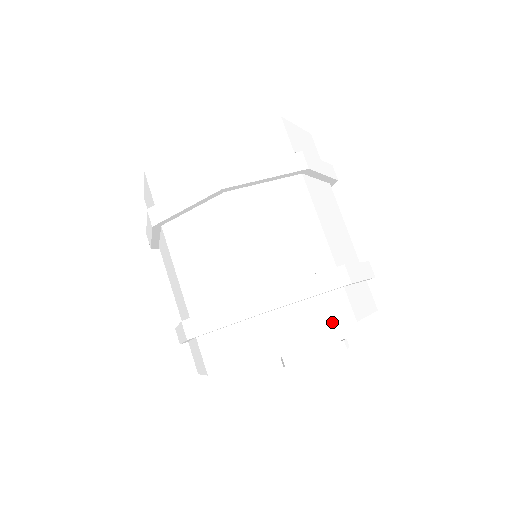
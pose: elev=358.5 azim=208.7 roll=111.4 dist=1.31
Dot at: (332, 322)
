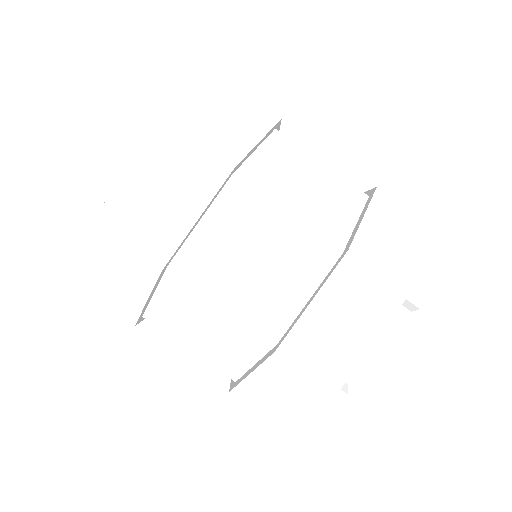
Dot at: occluded
